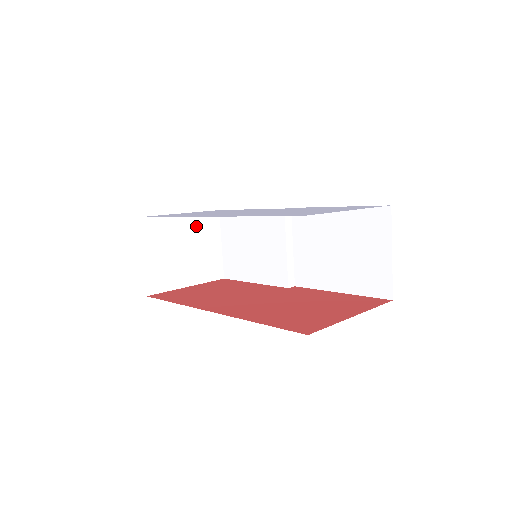
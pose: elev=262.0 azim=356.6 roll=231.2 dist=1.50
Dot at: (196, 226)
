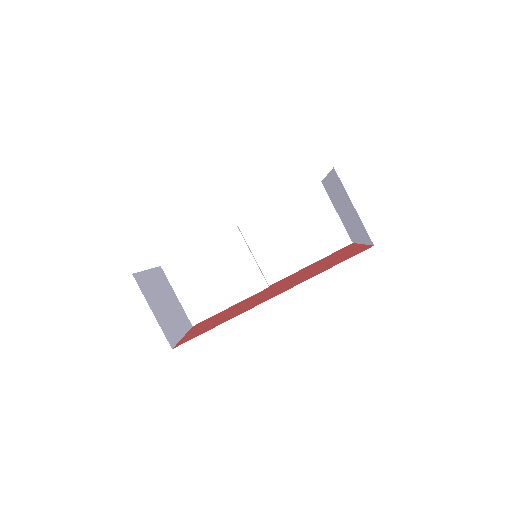
Dot at: (159, 281)
